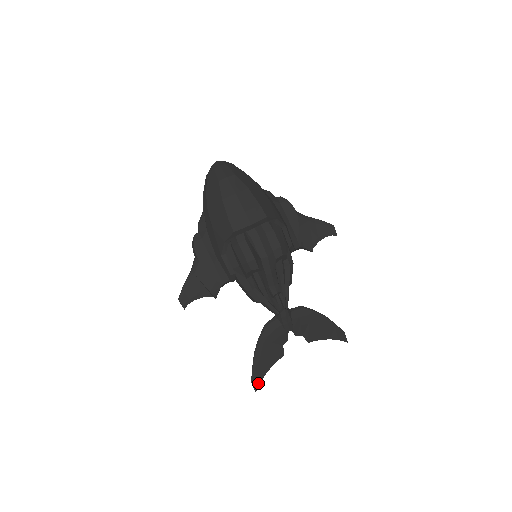
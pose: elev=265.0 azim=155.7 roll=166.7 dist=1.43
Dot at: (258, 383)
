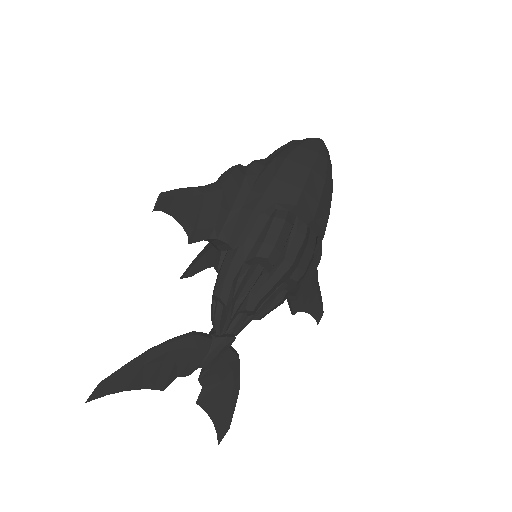
Dot at: (102, 393)
